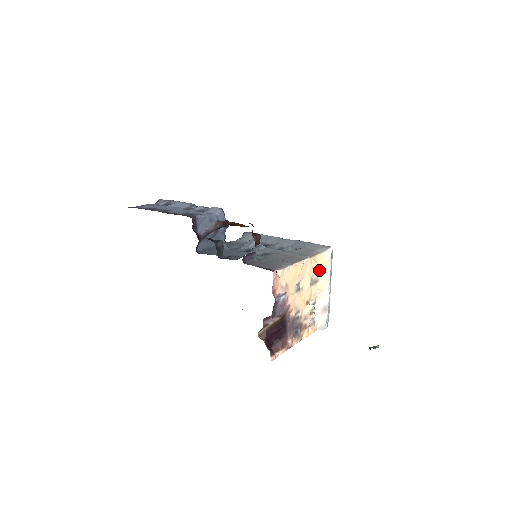
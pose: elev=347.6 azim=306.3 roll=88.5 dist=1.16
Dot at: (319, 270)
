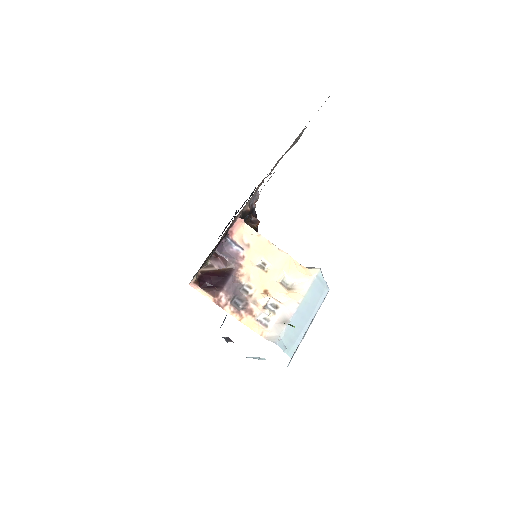
Dot at: (297, 280)
